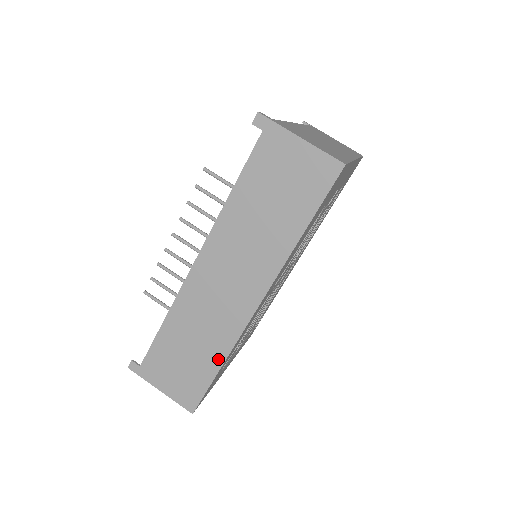
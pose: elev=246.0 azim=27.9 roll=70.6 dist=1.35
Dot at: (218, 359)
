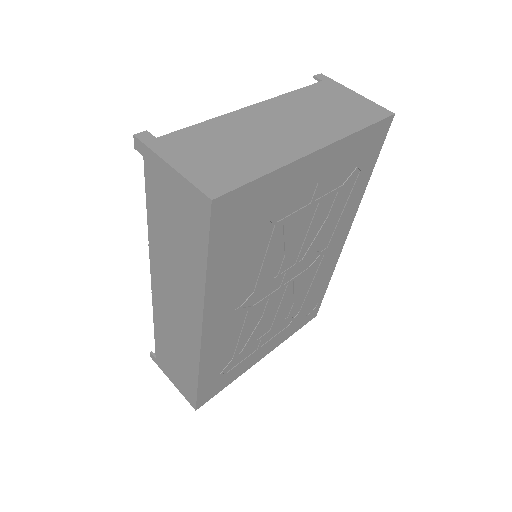
Dot at: (194, 372)
